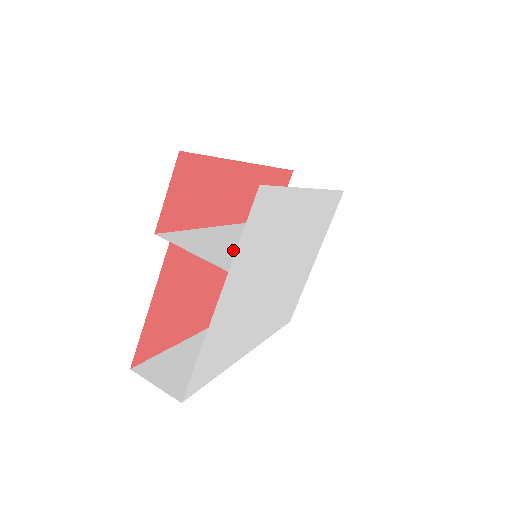
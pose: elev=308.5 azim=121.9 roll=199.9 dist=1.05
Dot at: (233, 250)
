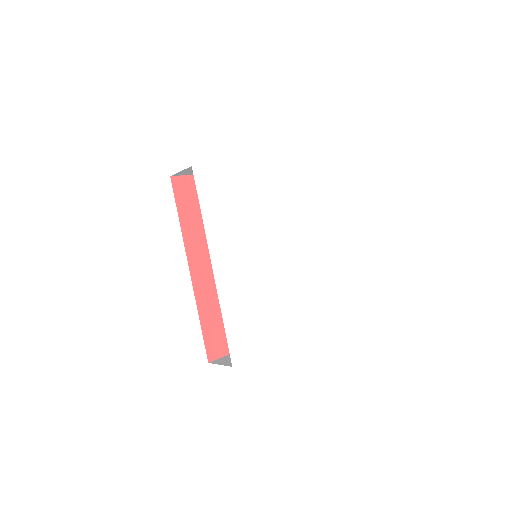
Dot at: occluded
